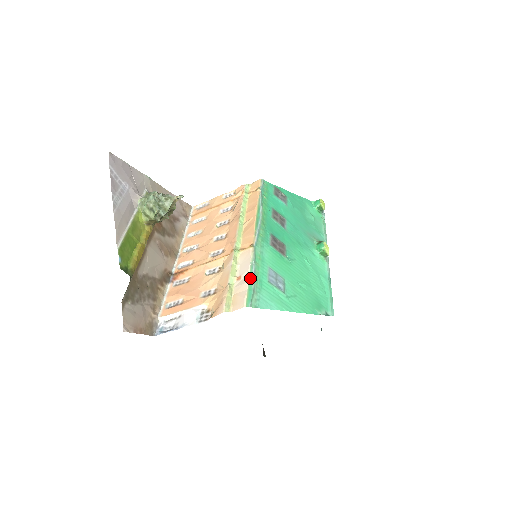
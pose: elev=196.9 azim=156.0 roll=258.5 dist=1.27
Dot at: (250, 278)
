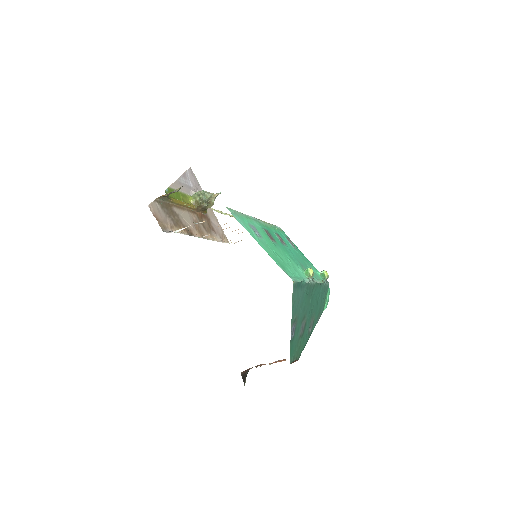
Dot at: (236, 211)
